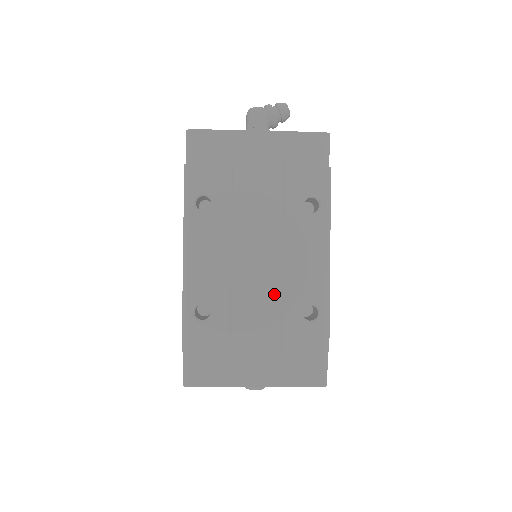
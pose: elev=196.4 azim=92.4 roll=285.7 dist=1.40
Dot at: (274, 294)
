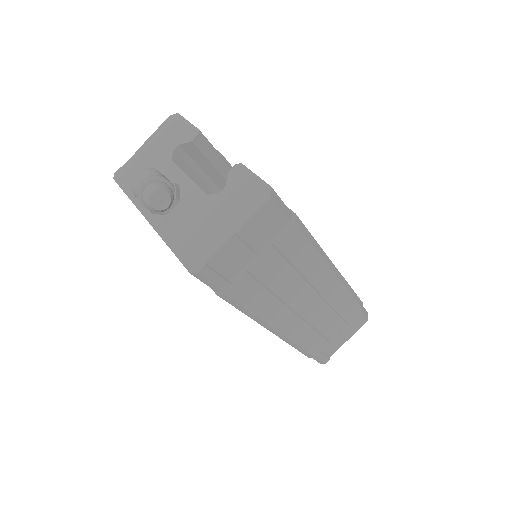
Dot at: occluded
